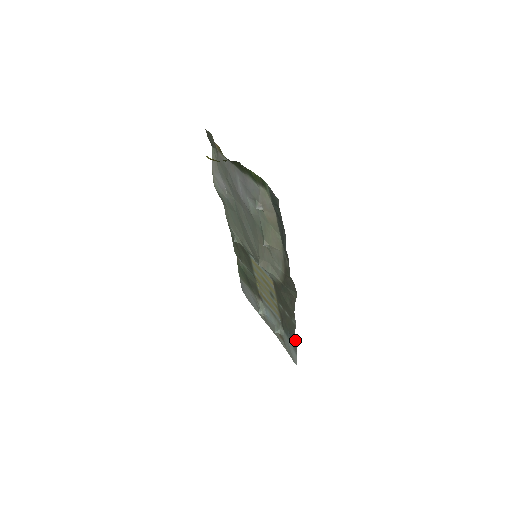
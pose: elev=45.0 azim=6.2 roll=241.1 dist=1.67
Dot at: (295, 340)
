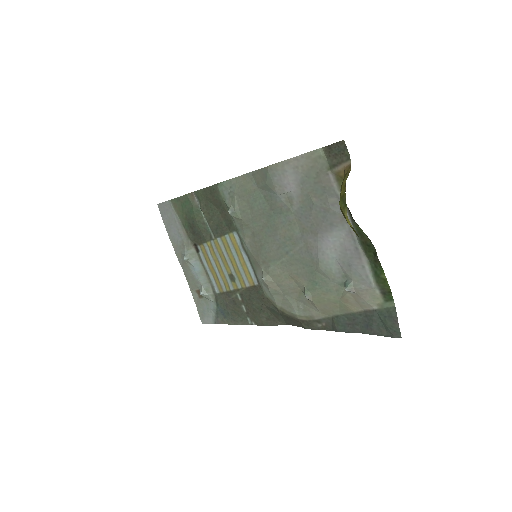
Dot at: (231, 324)
